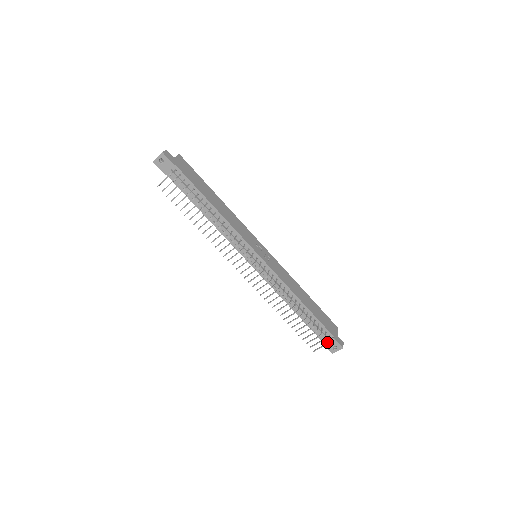
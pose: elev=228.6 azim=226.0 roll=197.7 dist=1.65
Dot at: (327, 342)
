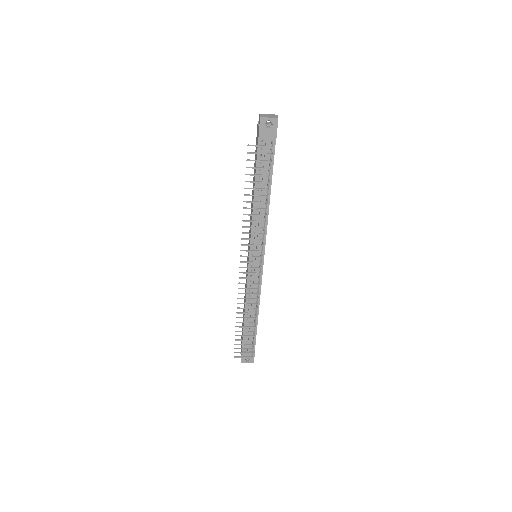
Dot at: occluded
